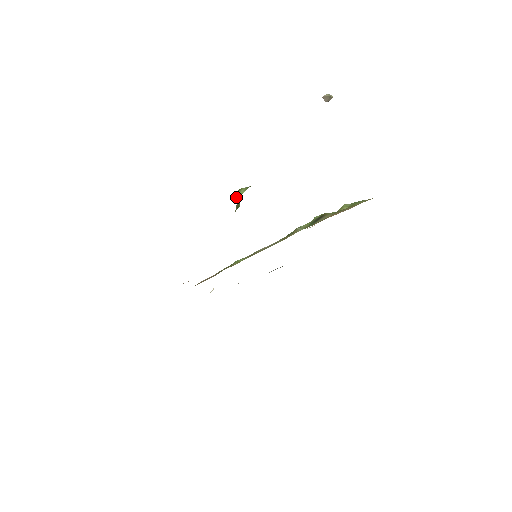
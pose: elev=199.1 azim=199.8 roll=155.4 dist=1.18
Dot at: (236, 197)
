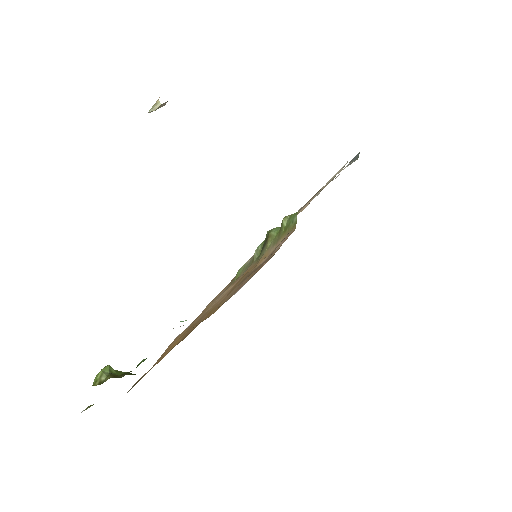
Dot at: occluded
